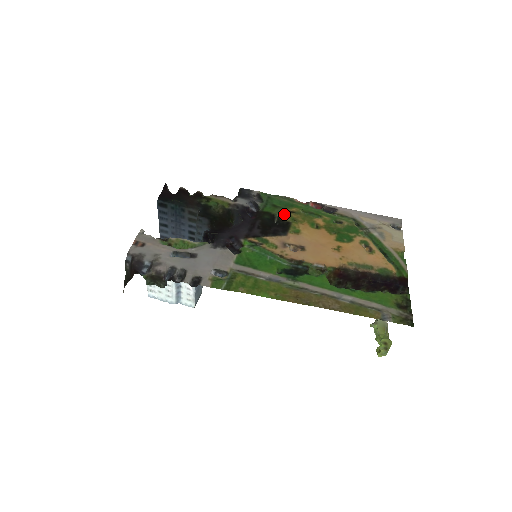
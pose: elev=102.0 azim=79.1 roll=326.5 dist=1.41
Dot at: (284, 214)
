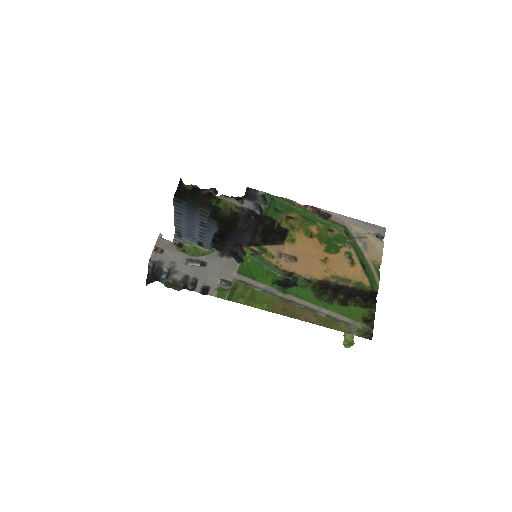
Dot at: (284, 220)
